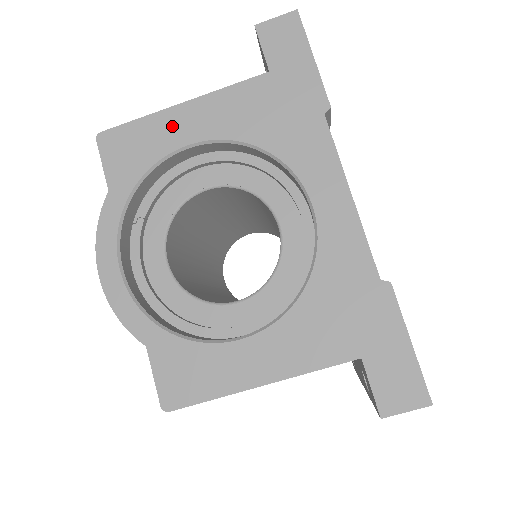
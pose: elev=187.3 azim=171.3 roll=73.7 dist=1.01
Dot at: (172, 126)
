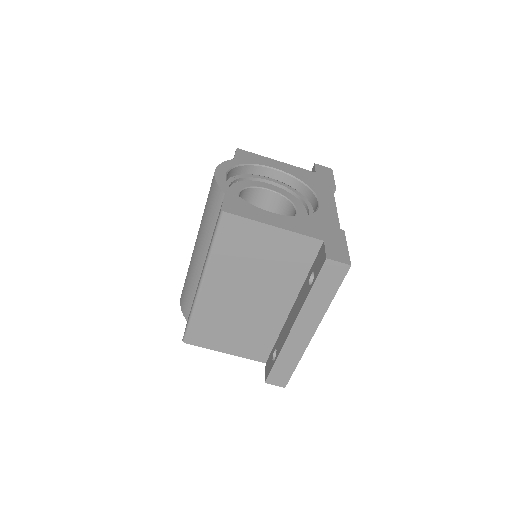
Dot at: (270, 162)
